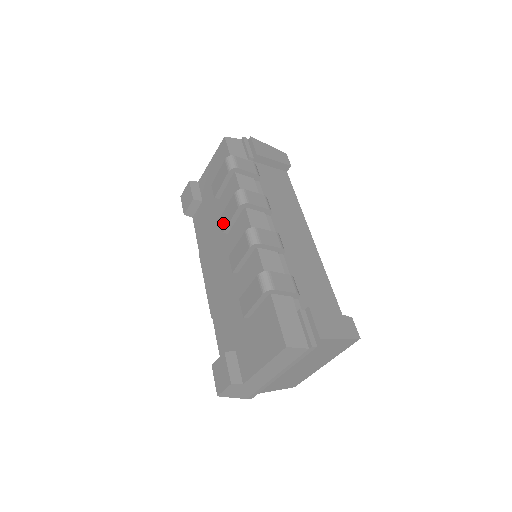
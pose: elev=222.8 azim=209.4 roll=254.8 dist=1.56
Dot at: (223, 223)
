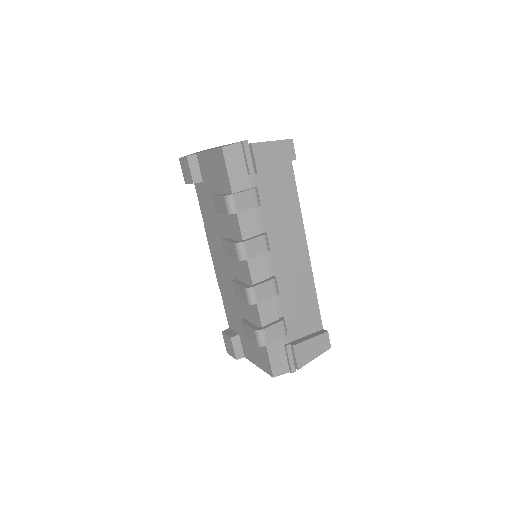
Dot at: (225, 249)
